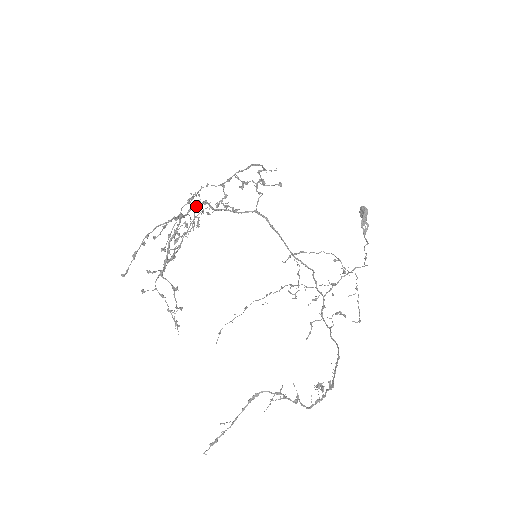
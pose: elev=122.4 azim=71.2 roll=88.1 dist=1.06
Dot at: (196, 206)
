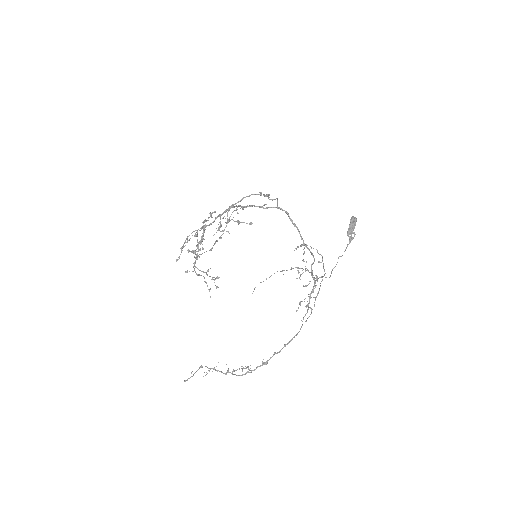
Dot at: (197, 236)
